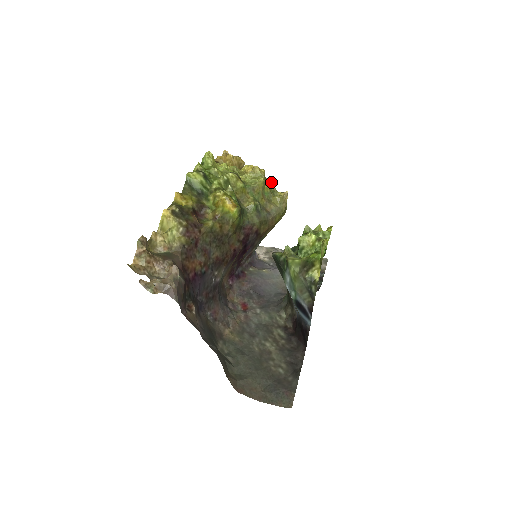
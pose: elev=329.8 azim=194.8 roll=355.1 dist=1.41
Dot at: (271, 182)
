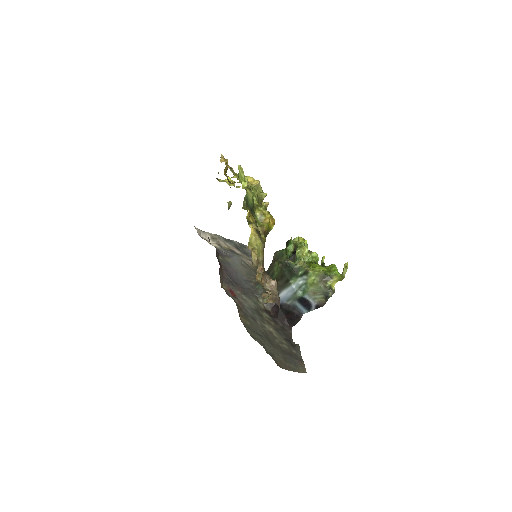
Dot at: occluded
